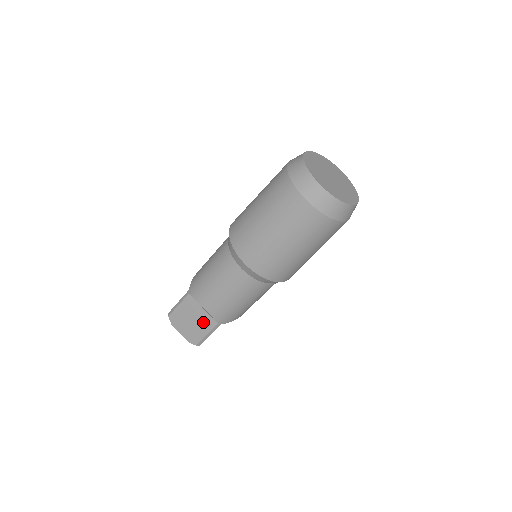
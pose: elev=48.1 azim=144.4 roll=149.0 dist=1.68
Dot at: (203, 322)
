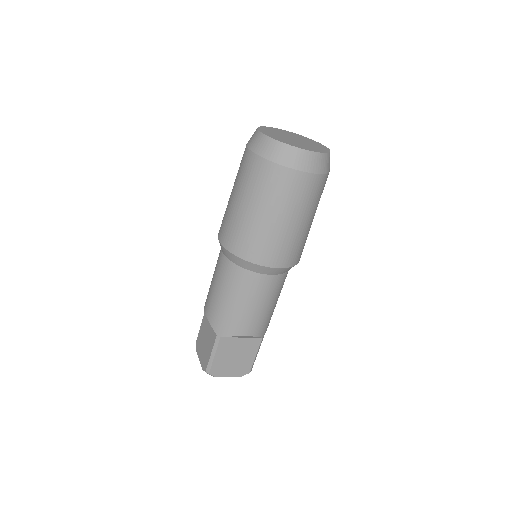
Dot at: (210, 338)
